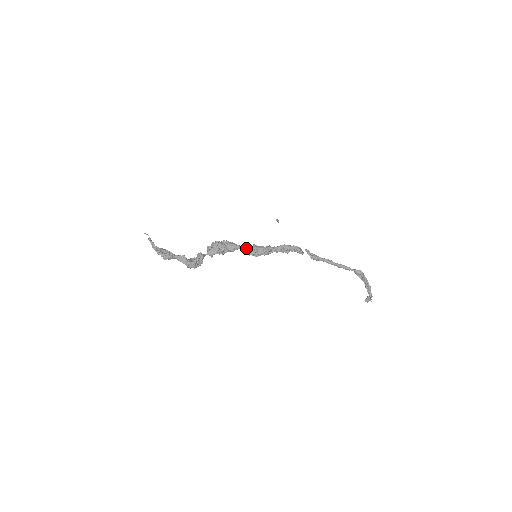
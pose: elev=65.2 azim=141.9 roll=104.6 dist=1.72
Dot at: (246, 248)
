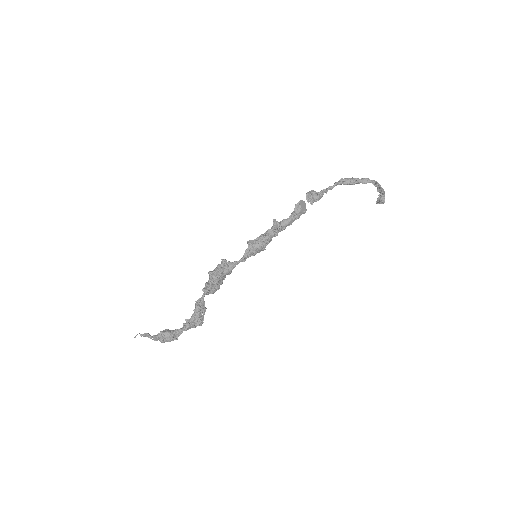
Dot at: (243, 258)
